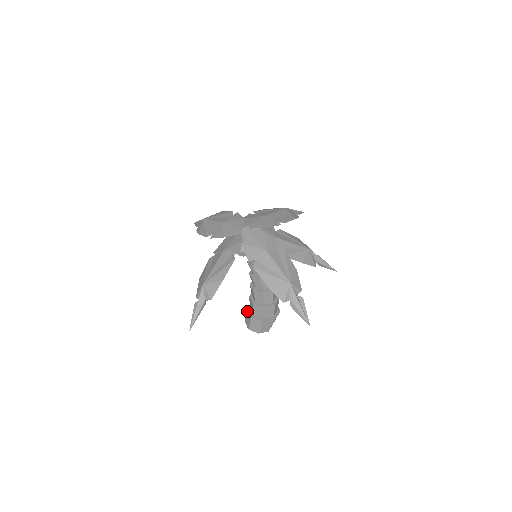
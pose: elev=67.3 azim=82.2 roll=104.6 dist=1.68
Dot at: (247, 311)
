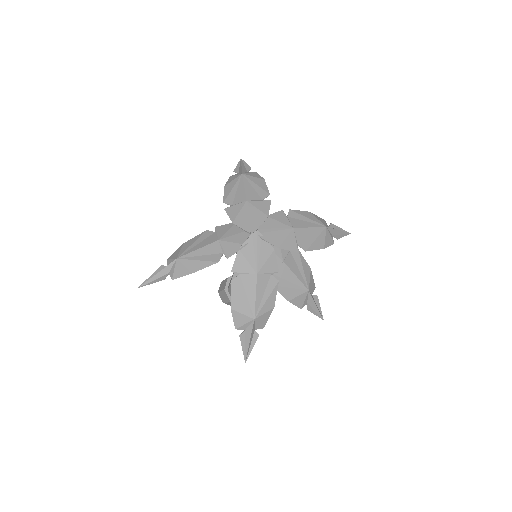
Dot at: (226, 279)
